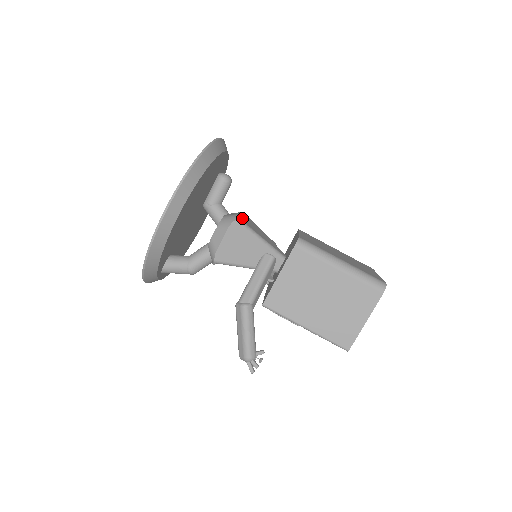
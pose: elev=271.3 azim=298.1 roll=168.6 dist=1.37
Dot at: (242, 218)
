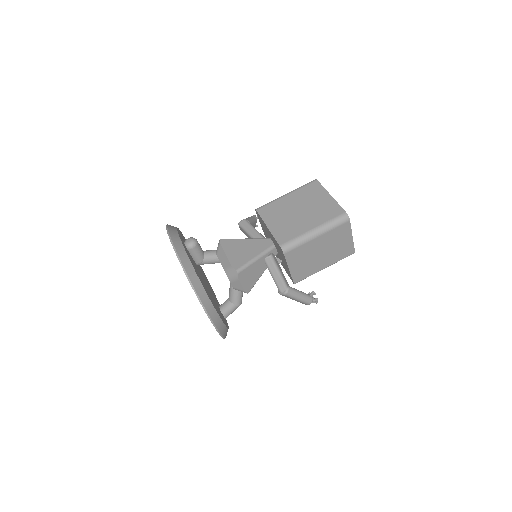
Dot at: (235, 261)
